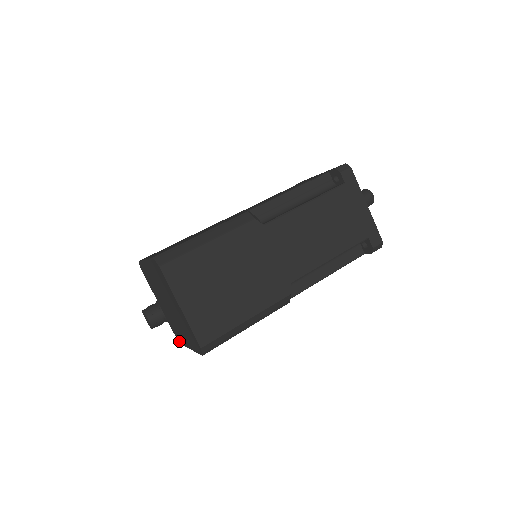
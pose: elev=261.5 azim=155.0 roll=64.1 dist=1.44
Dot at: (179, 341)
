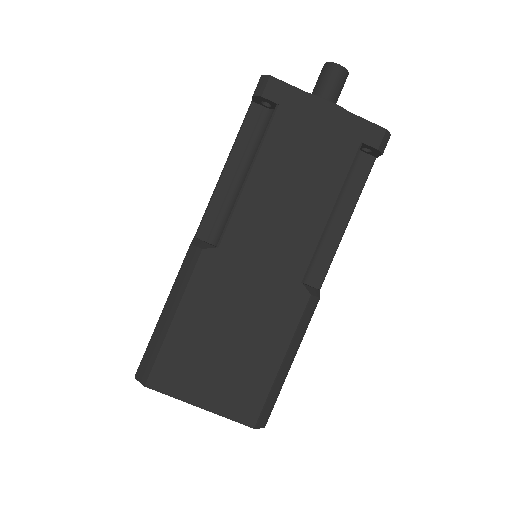
Dot at: occluded
